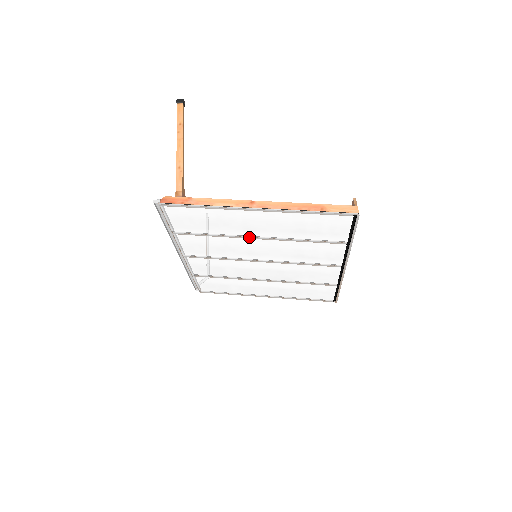
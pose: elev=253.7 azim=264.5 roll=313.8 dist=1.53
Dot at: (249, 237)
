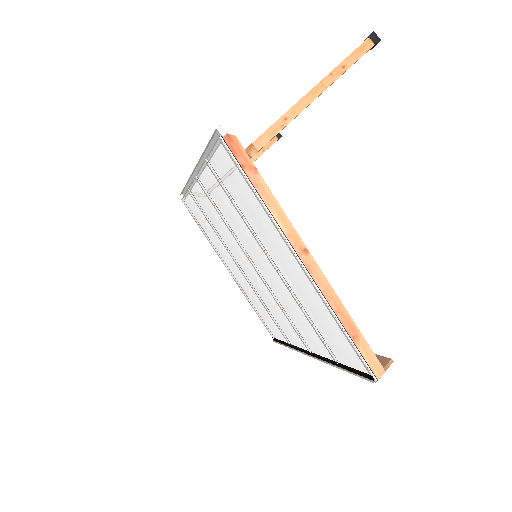
Dot at: (267, 254)
